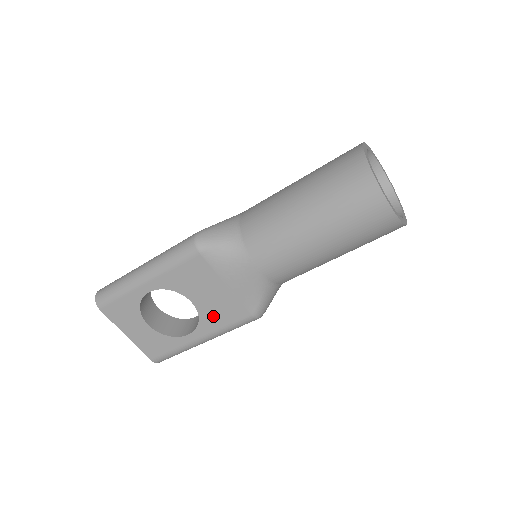
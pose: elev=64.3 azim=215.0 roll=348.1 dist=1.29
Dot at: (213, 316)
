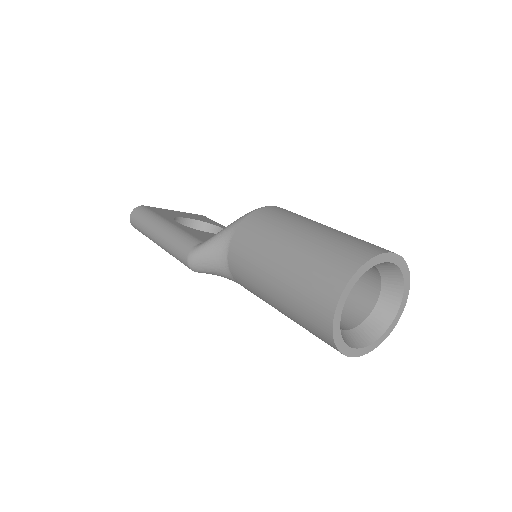
Dot at: occluded
